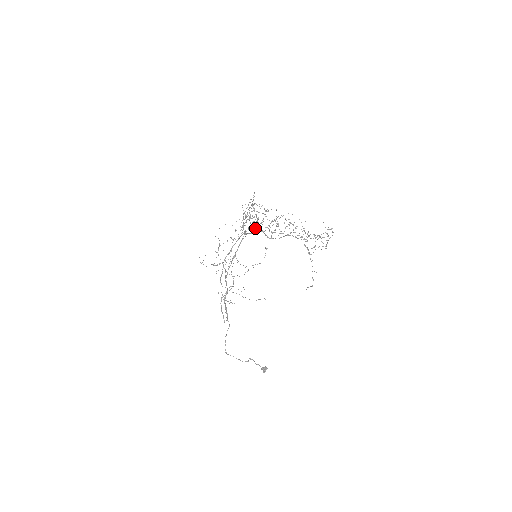
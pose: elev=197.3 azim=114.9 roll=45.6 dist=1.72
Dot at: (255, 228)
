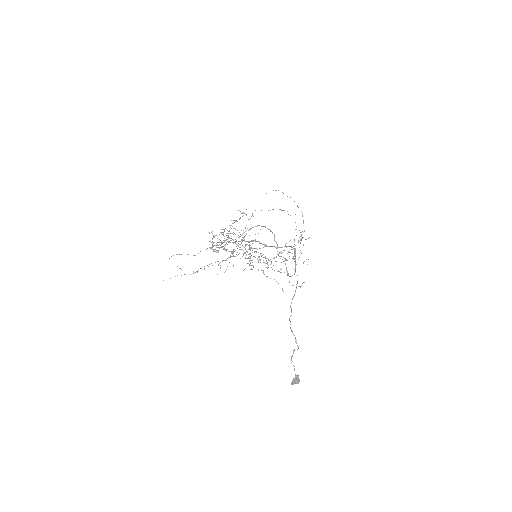
Dot at: (242, 239)
